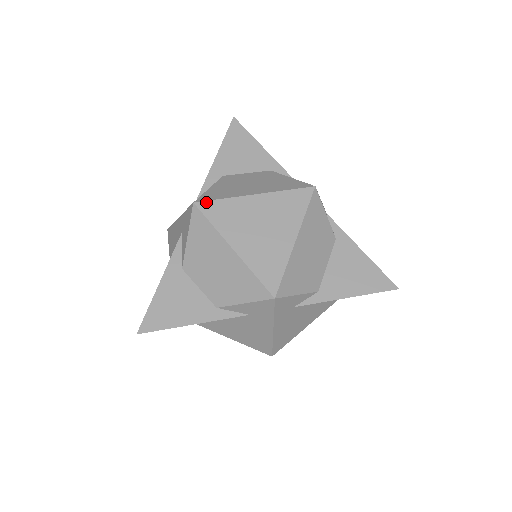
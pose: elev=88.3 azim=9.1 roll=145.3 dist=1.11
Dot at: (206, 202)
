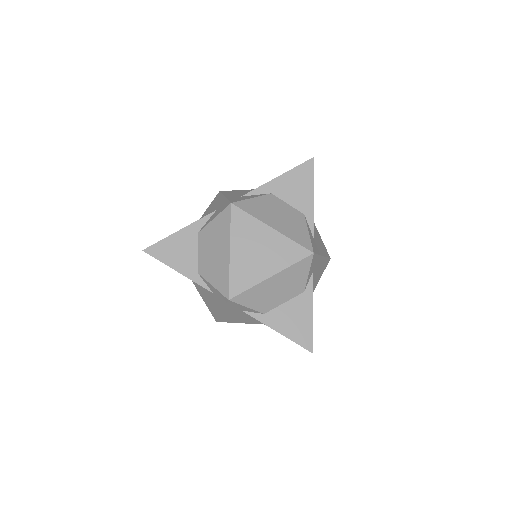
Dot at: (239, 209)
